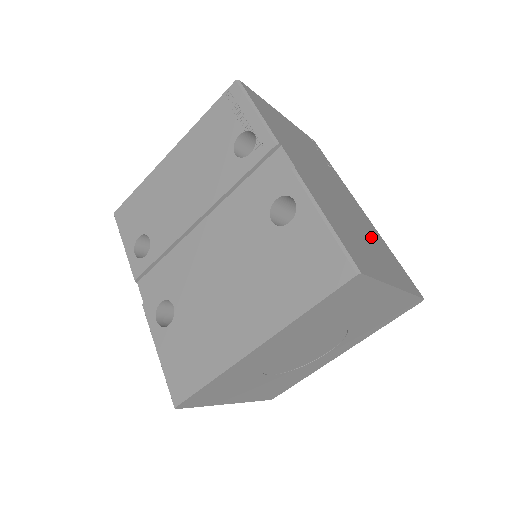
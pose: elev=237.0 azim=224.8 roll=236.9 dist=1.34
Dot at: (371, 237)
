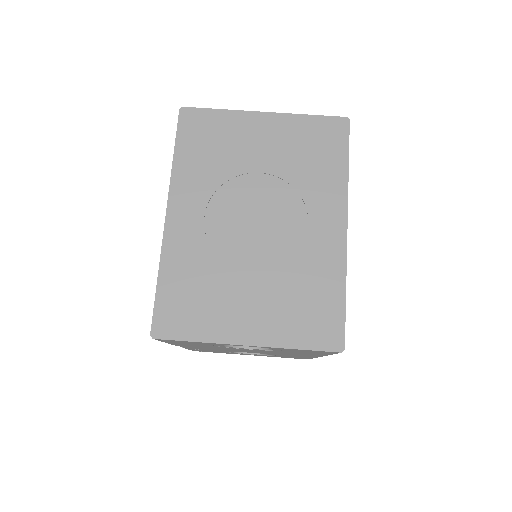
Dot at: occluded
